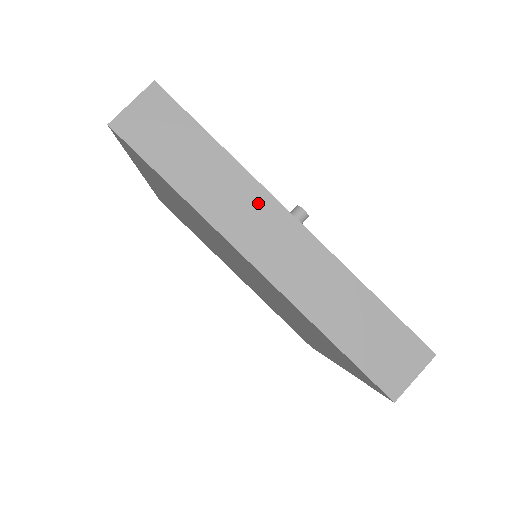
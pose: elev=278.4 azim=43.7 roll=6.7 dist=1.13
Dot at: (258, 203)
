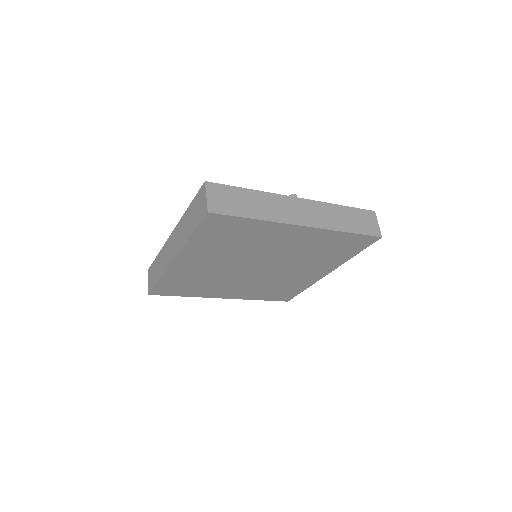
Dot at: (283, 202)
